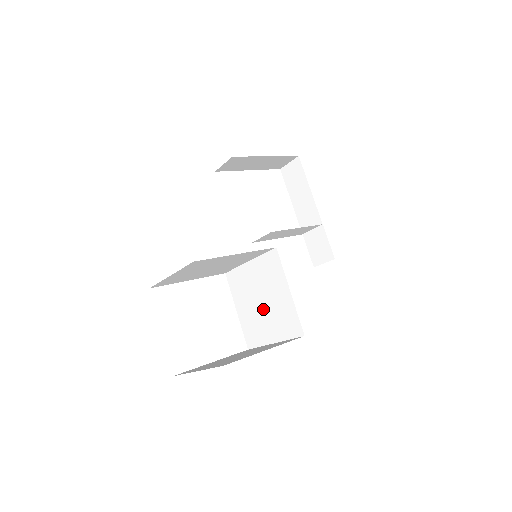
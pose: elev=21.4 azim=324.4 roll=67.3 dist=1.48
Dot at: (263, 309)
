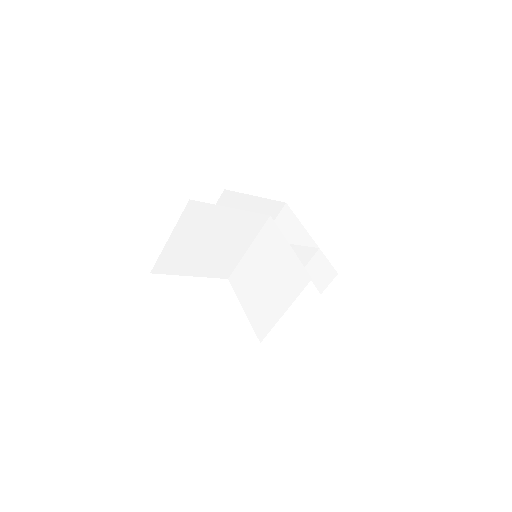
Dot at: (268, 285)
